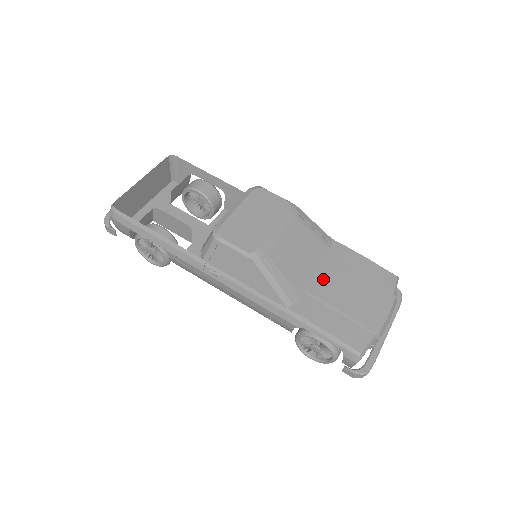
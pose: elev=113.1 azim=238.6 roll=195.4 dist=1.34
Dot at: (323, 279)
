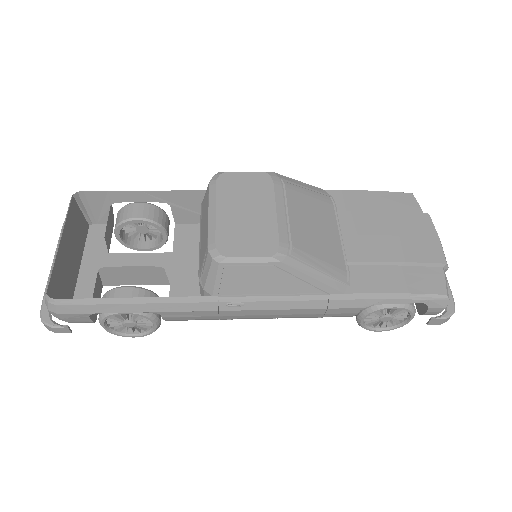
Dot at: (354, 238)
